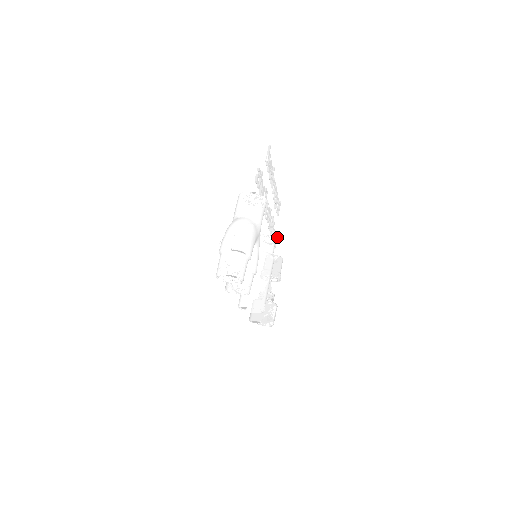
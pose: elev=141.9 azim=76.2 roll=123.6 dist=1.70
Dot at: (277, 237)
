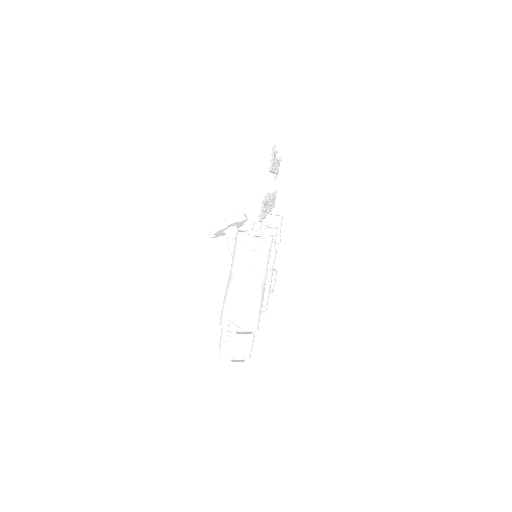
Dot at: (276, 193)
